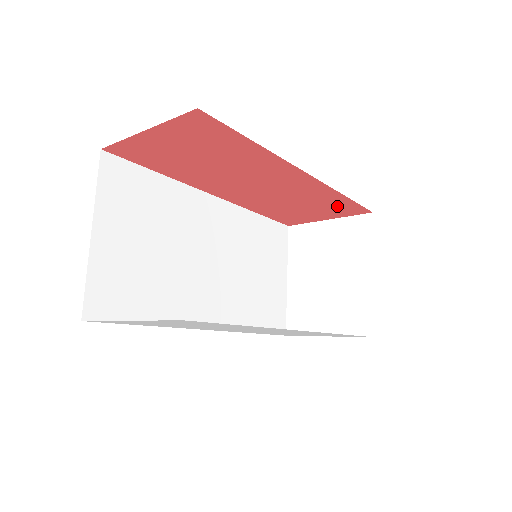
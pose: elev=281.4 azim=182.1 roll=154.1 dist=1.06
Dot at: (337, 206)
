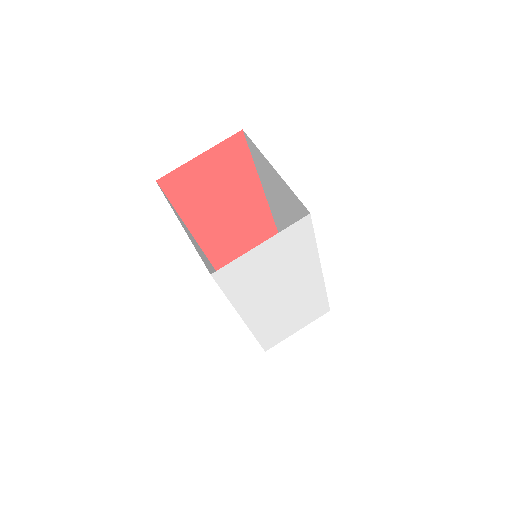
Dot at: (265, 240)
